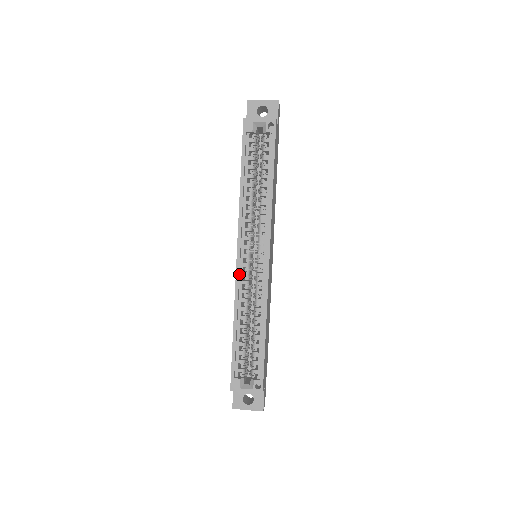
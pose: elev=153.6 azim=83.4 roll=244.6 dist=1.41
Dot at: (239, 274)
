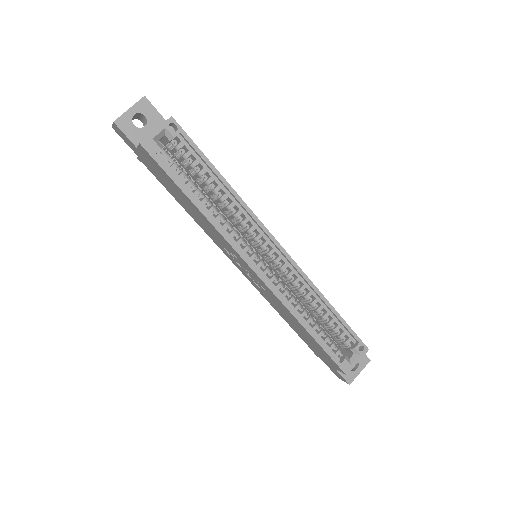
Dot at: (269, 284)
